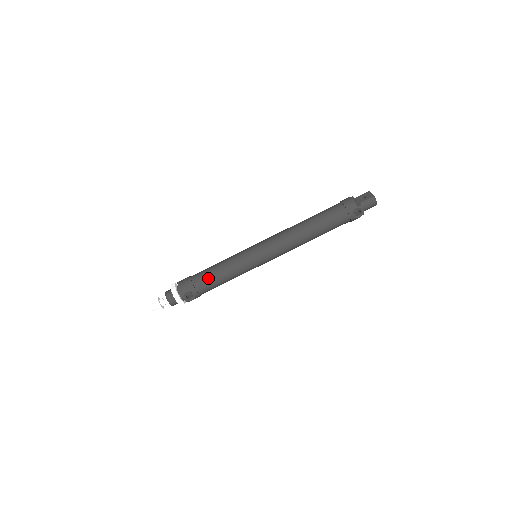
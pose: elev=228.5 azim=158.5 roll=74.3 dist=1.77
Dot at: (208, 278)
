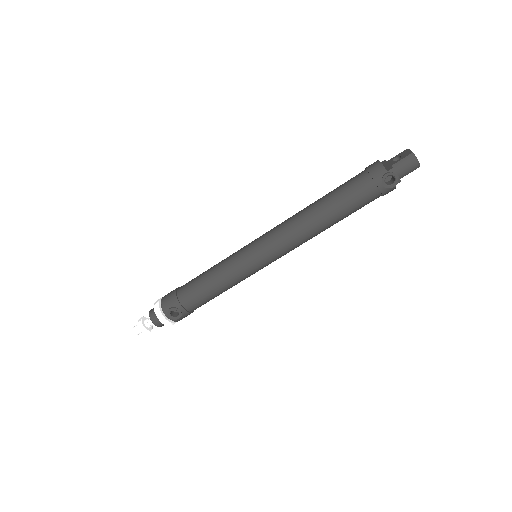
Dot at: (194, 288)
